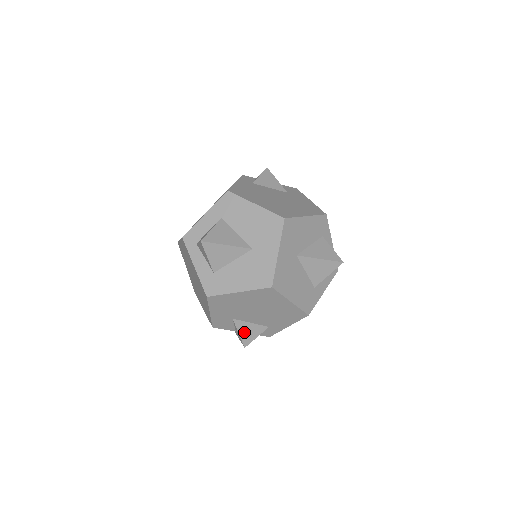
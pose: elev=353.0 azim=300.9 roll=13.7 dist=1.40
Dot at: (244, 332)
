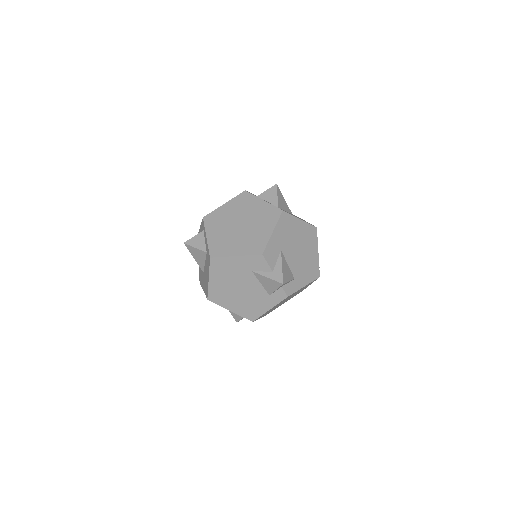
Dot at: (284, 269)
